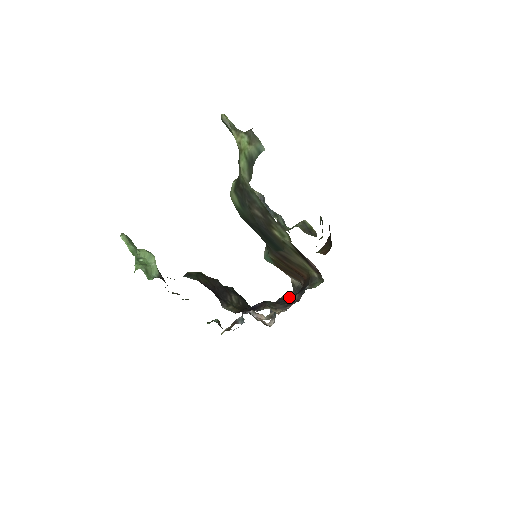
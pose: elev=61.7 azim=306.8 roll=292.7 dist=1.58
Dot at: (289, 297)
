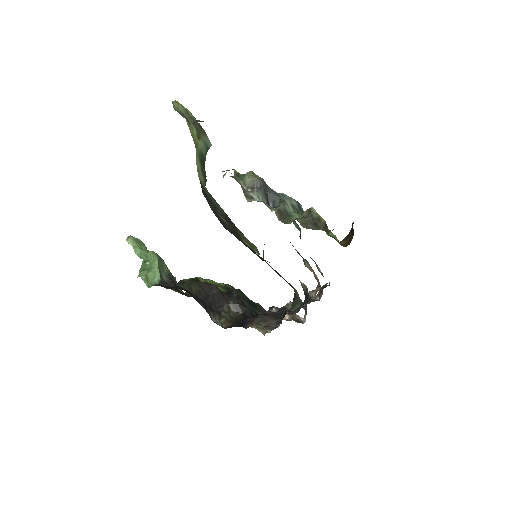
Dot at: occluded
